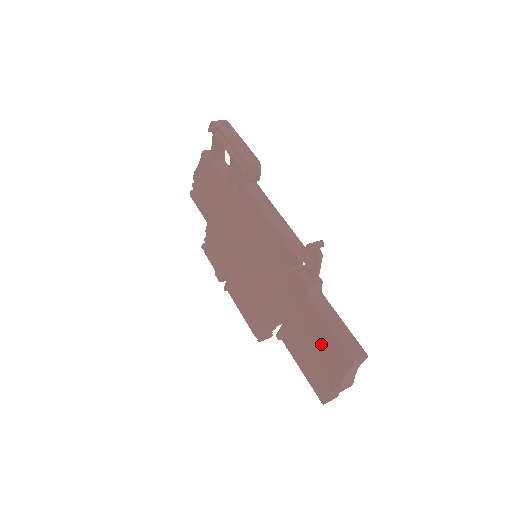
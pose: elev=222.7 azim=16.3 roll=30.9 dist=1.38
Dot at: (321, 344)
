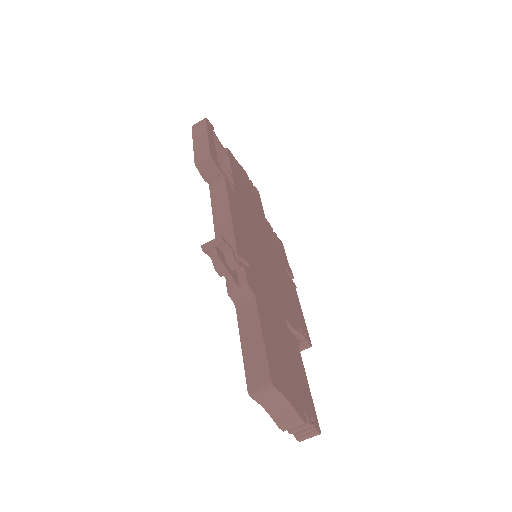
Dot at: occluded
